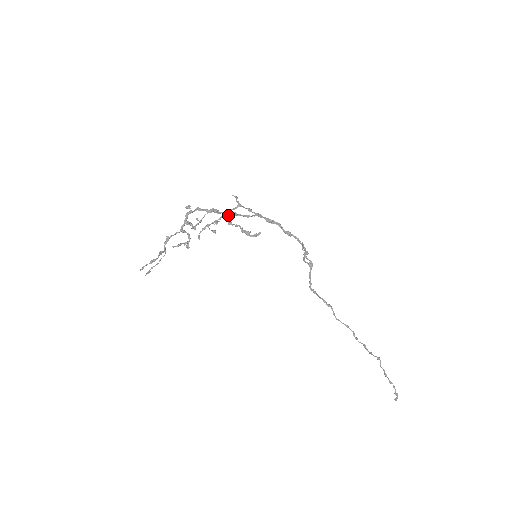
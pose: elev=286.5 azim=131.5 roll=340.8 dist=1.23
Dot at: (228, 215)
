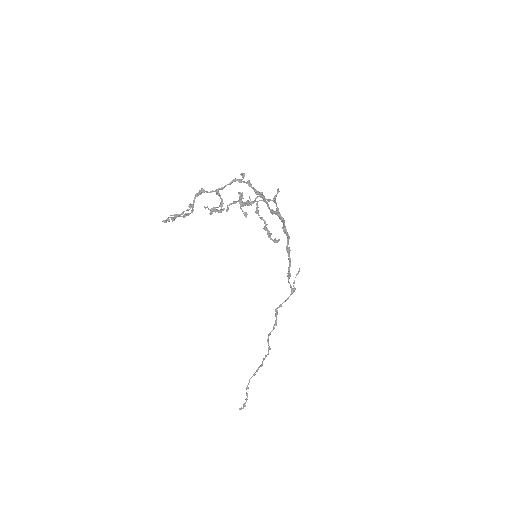
Dot at: occluded
